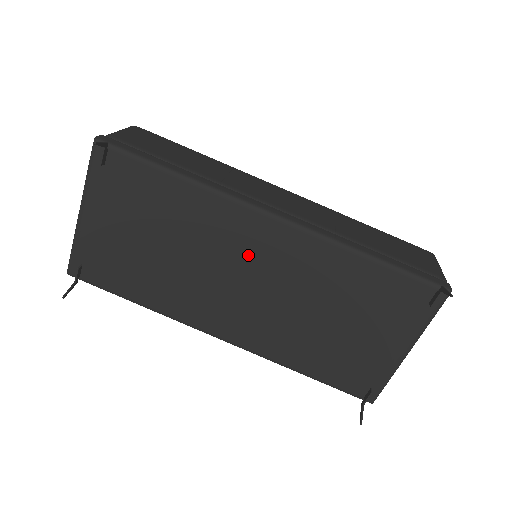
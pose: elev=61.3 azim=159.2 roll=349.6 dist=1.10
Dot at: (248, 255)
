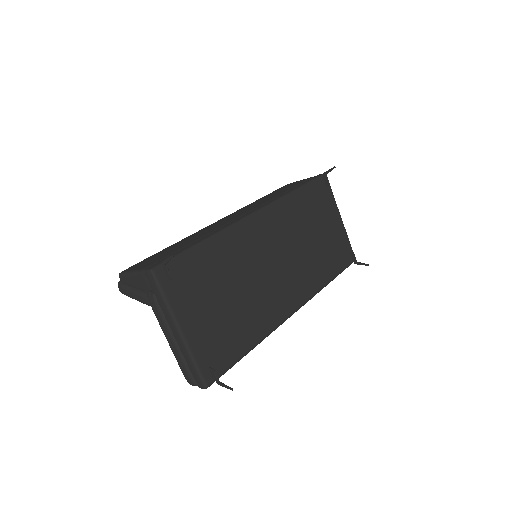
Dot at: (265, 246)
